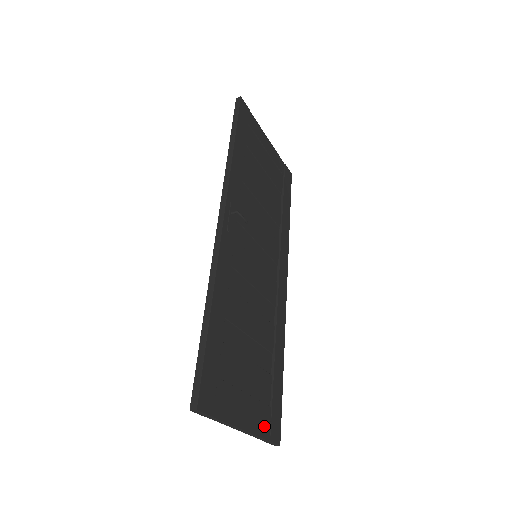
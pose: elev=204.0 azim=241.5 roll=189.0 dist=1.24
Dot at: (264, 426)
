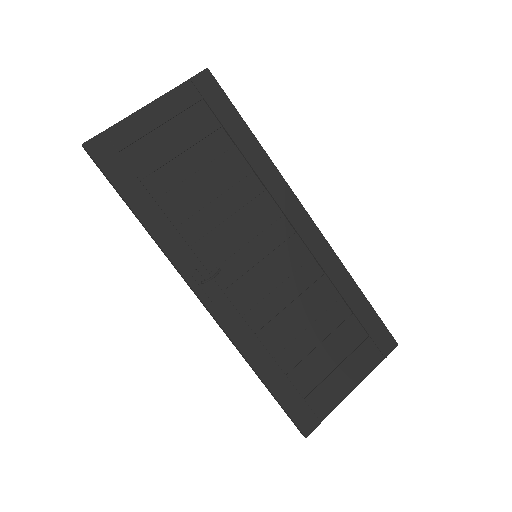
Dot at: (372, 358)
